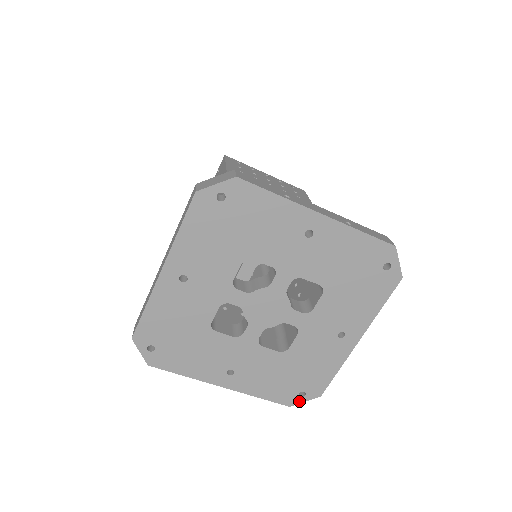
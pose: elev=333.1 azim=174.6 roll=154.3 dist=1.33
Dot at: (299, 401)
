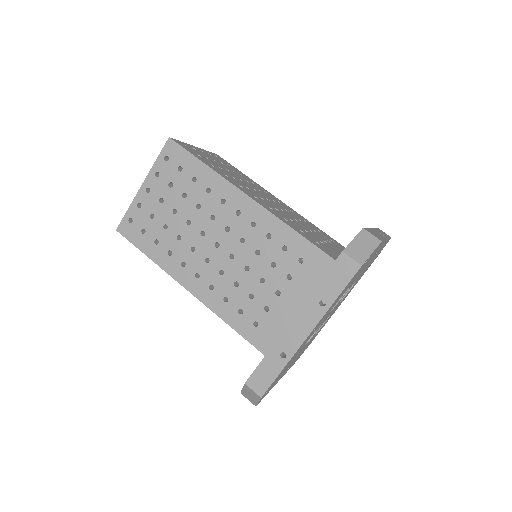
Dot at: occluded
